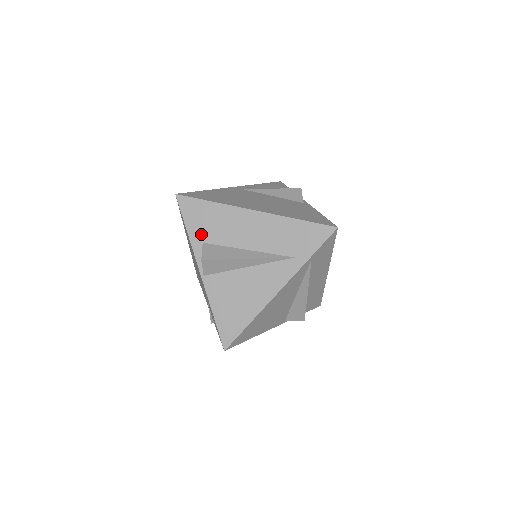
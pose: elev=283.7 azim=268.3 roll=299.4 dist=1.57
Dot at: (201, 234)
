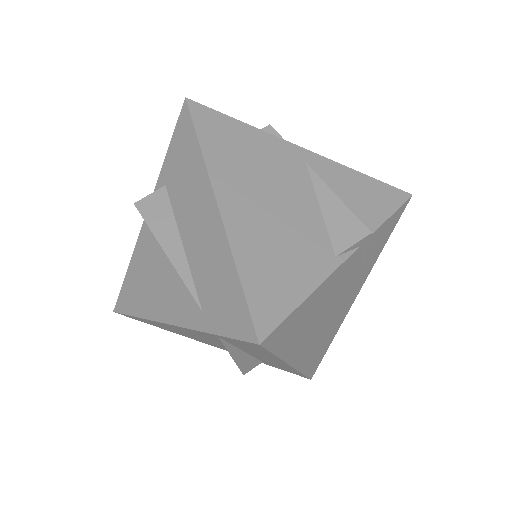
Dot at: (170, 173)
